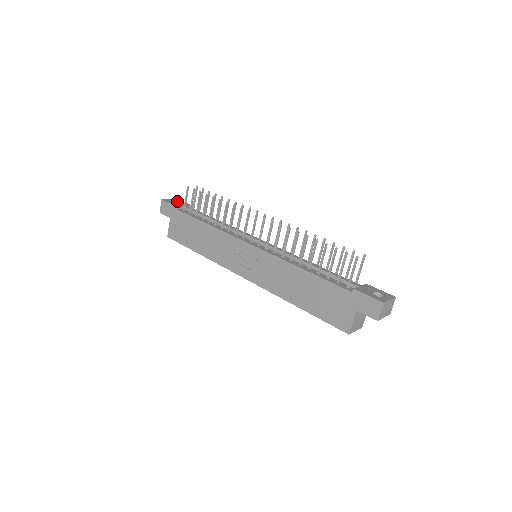
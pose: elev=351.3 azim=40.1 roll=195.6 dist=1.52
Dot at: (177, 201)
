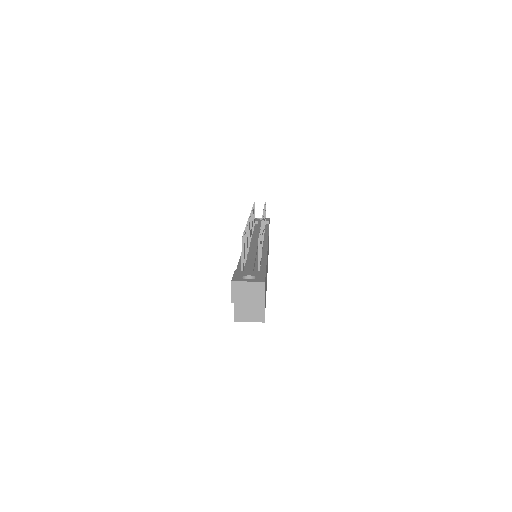
Dot at: occluded
